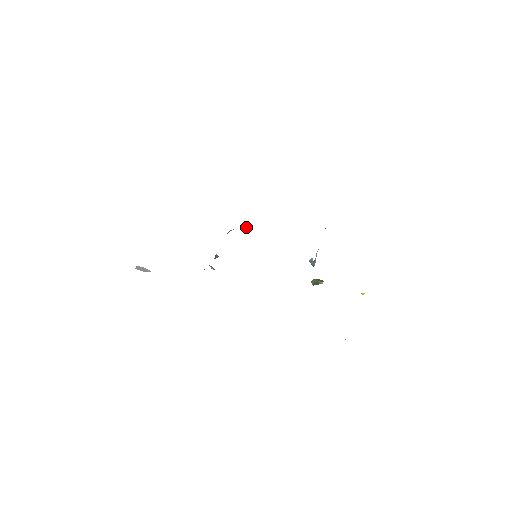
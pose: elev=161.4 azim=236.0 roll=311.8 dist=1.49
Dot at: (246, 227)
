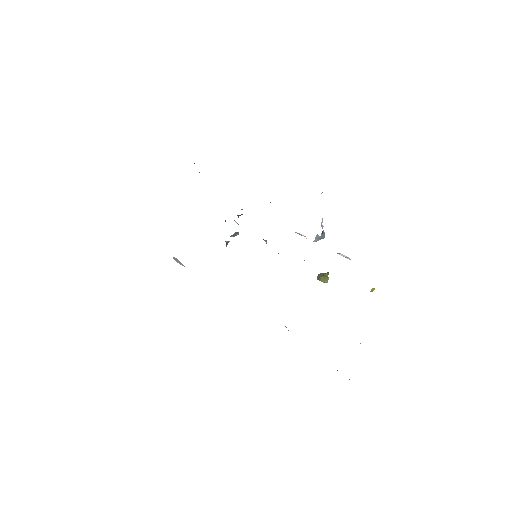
Dot at: occluded
